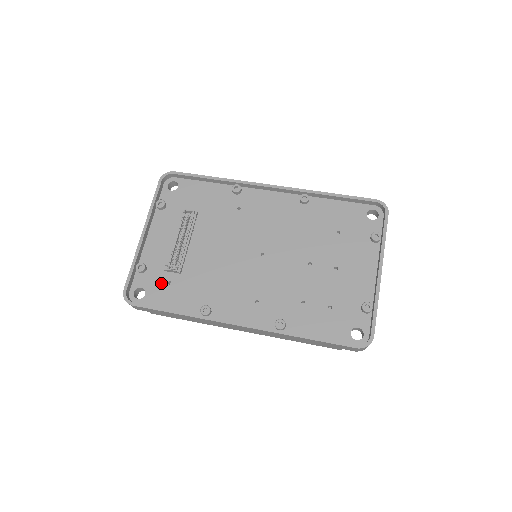
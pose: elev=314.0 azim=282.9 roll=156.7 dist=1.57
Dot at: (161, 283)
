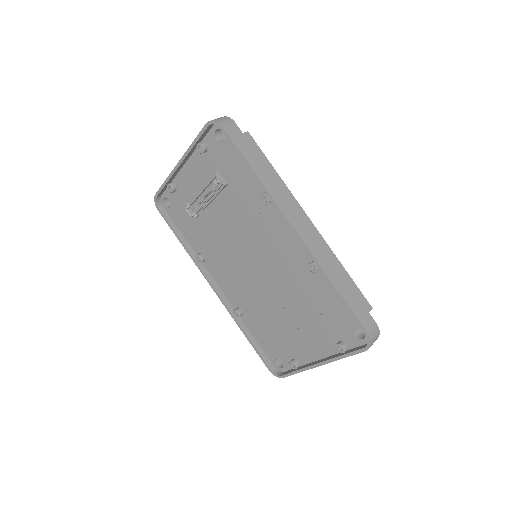
Dot at: (182, 210)
